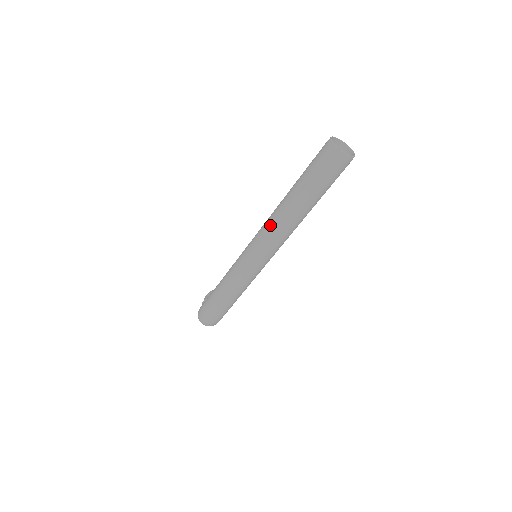
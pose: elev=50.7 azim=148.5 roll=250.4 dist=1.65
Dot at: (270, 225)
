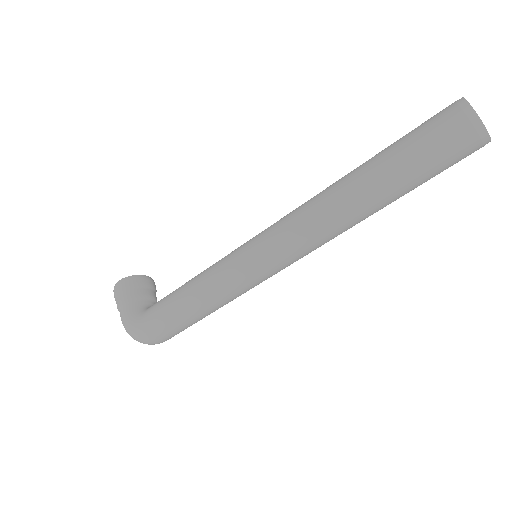
Dot at: (317, 231)
